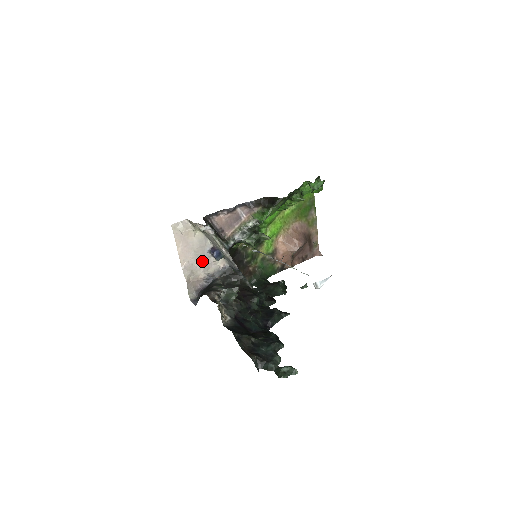
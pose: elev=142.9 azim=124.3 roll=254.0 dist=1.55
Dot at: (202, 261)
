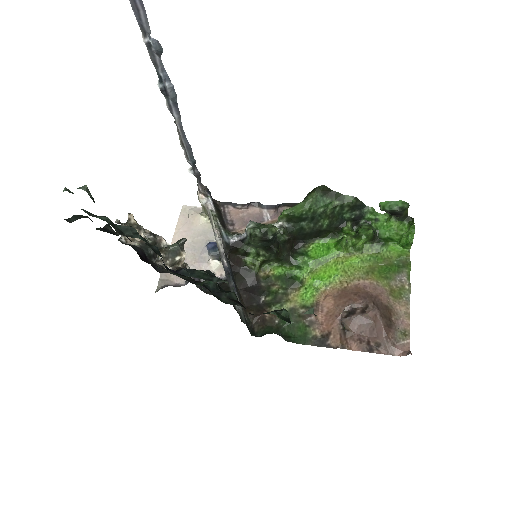
Dot at: (196, 257)
